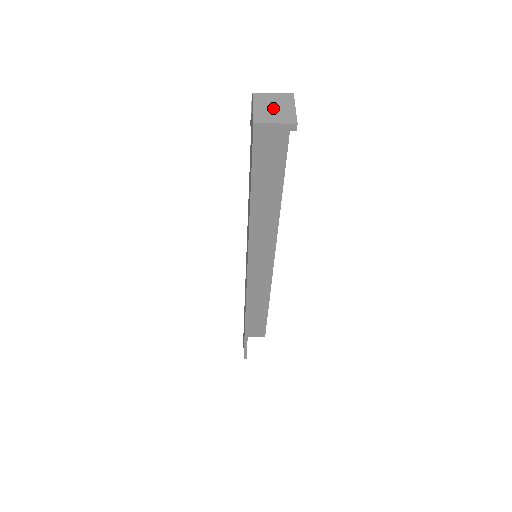
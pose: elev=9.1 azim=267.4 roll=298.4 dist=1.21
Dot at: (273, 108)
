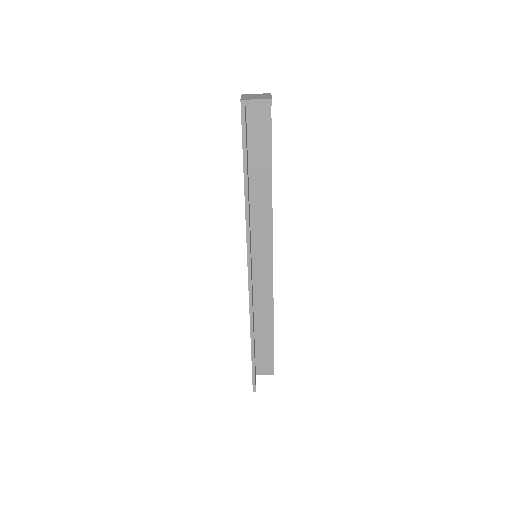
Dot at: (255, 96)
